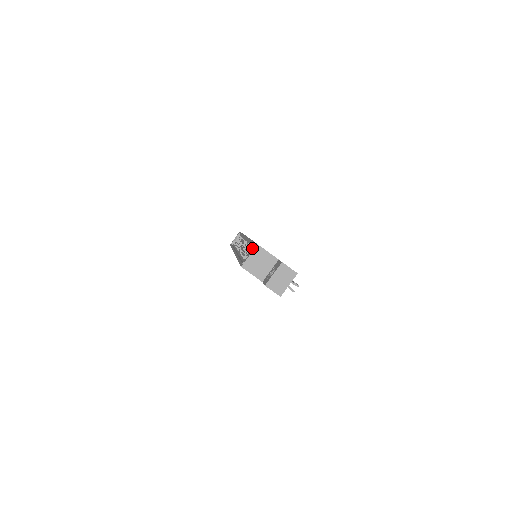
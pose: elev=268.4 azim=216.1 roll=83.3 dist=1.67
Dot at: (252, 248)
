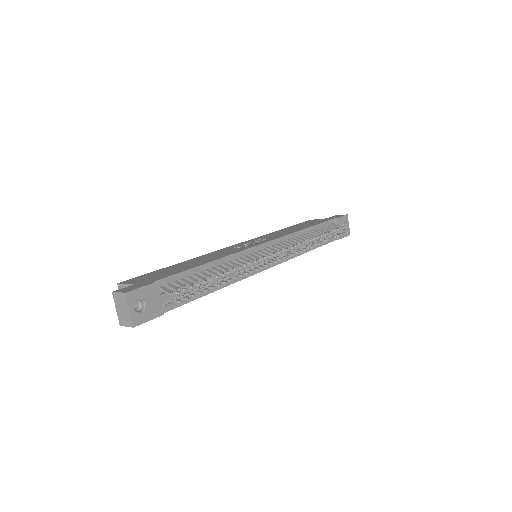
Dot at: occluded
